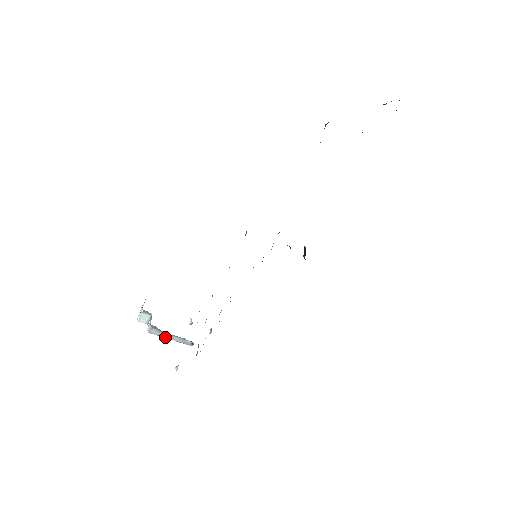
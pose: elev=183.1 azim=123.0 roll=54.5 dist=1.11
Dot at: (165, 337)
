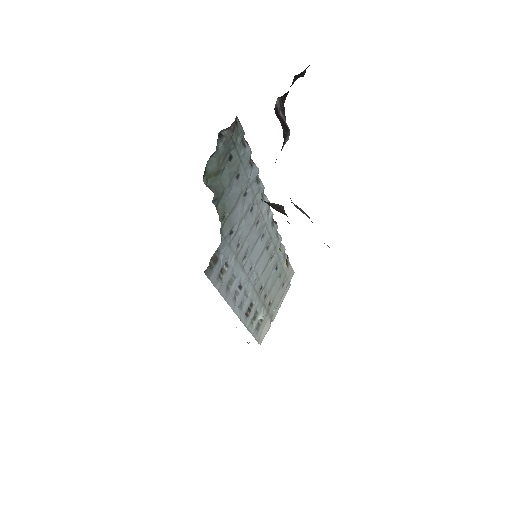
Dot at: occluded
